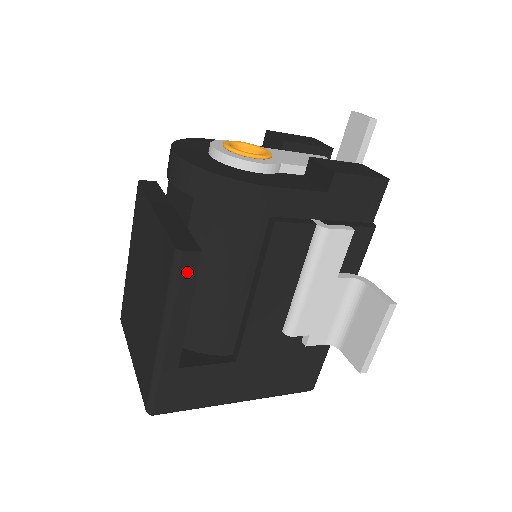
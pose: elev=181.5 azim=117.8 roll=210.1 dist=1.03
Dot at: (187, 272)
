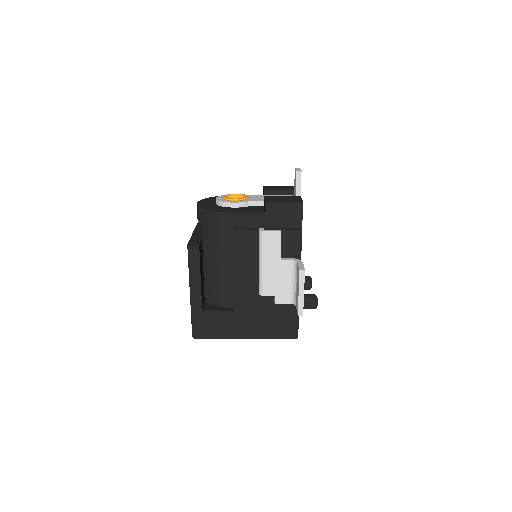
Dot at: (194, 257)
